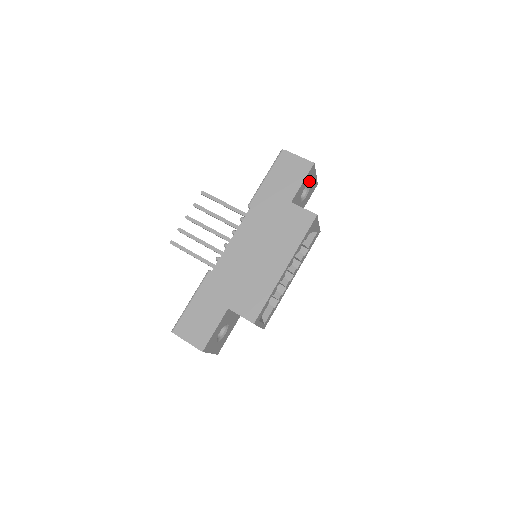
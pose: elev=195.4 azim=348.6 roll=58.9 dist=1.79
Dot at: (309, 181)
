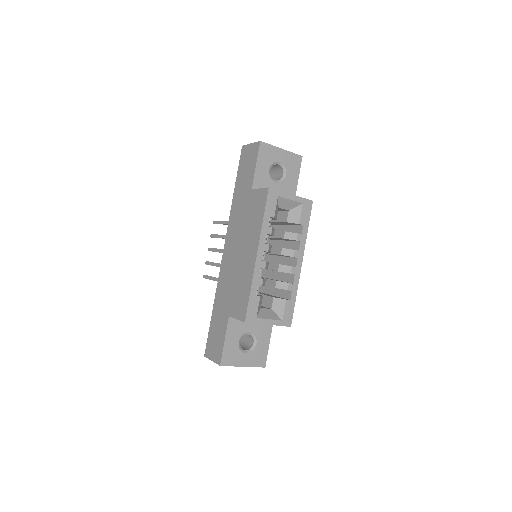
Dot at: (273, 160)
